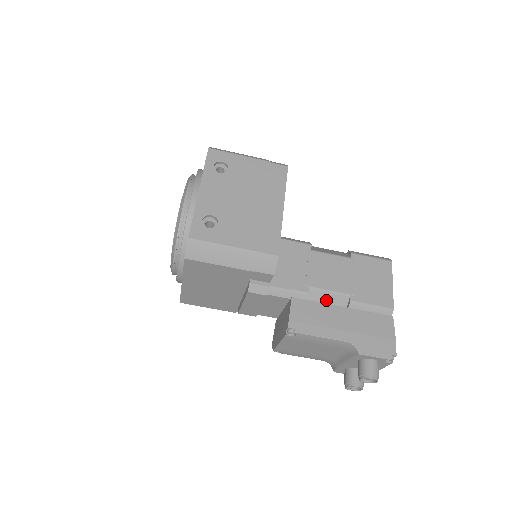
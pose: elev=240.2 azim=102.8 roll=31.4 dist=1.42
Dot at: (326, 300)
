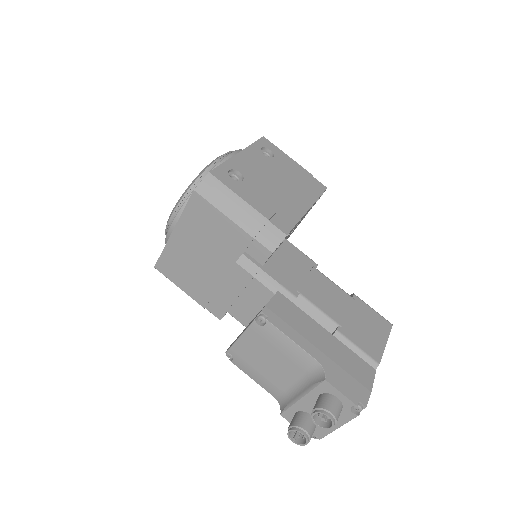
Dot at: (311, 317)
